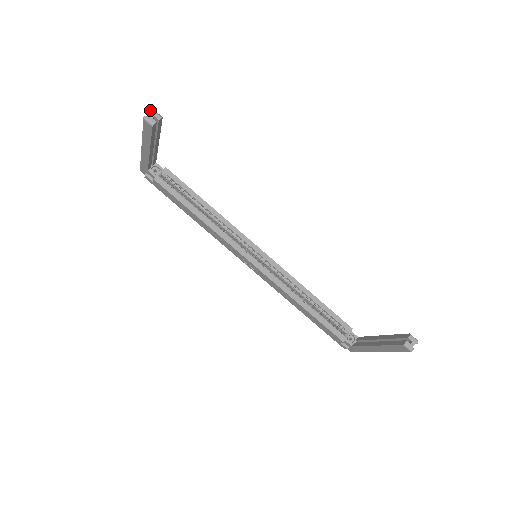
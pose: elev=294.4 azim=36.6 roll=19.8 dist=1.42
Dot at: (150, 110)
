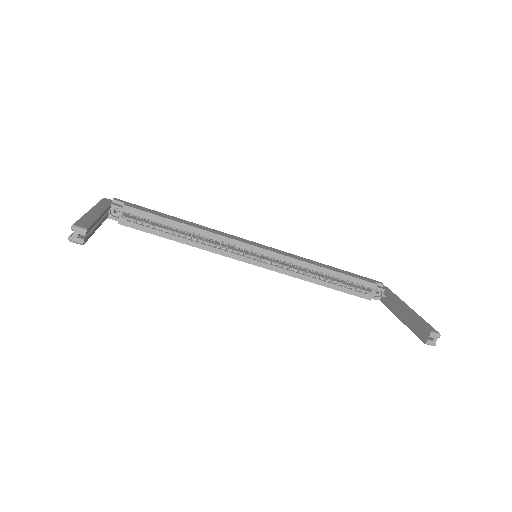
Dot at: occluded
